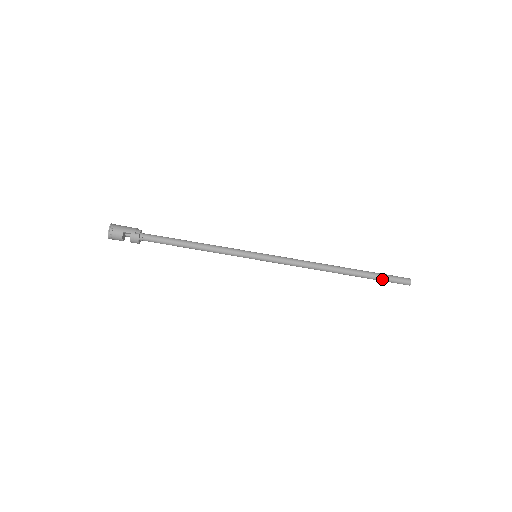
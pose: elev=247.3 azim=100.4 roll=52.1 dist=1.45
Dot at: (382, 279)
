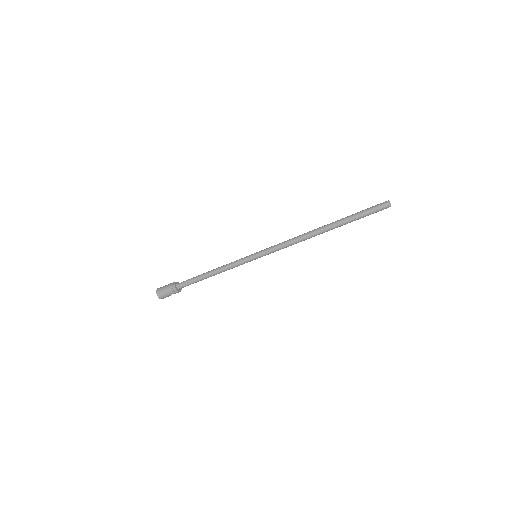
Dot at: (363, 217)
